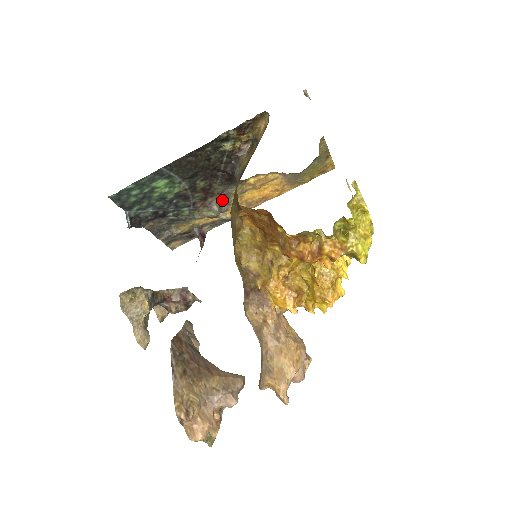
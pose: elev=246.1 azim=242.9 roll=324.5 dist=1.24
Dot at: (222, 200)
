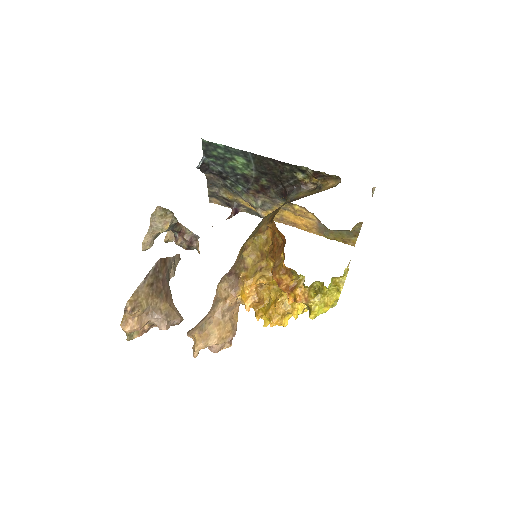
Dot at: (268, 202)
